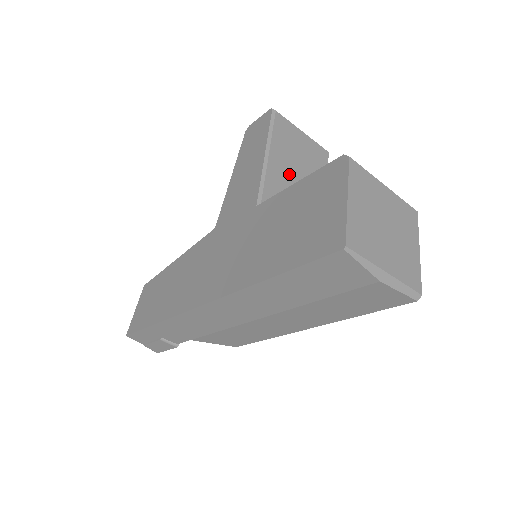
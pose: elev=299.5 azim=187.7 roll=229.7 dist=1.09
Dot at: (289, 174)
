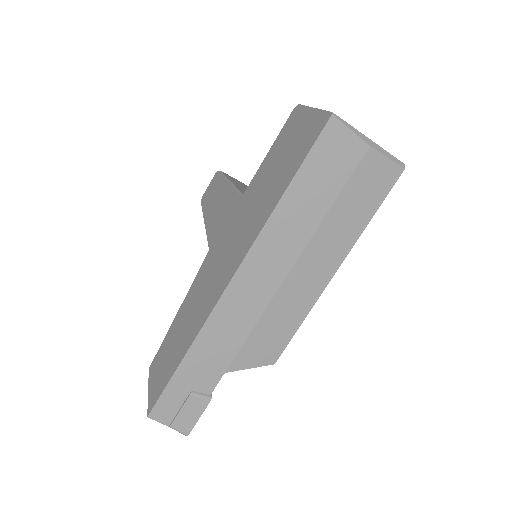
Dot at: occluded
